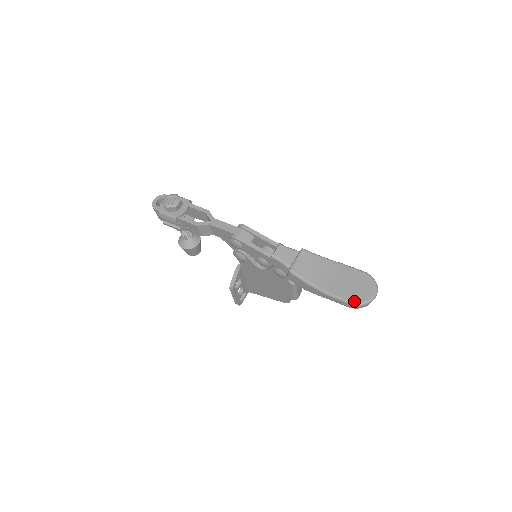
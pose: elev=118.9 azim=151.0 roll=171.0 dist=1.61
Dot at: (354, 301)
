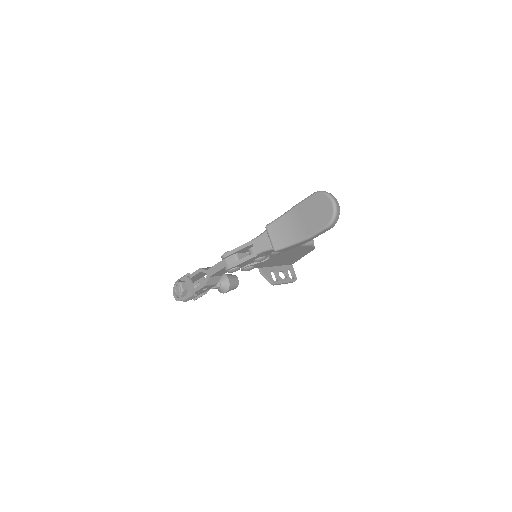
Dot at: (327, 224)
